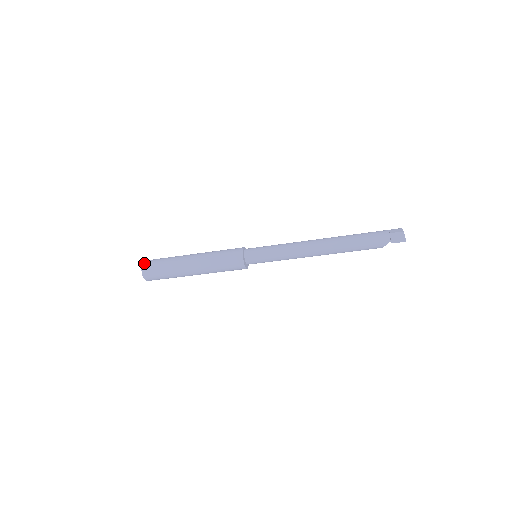
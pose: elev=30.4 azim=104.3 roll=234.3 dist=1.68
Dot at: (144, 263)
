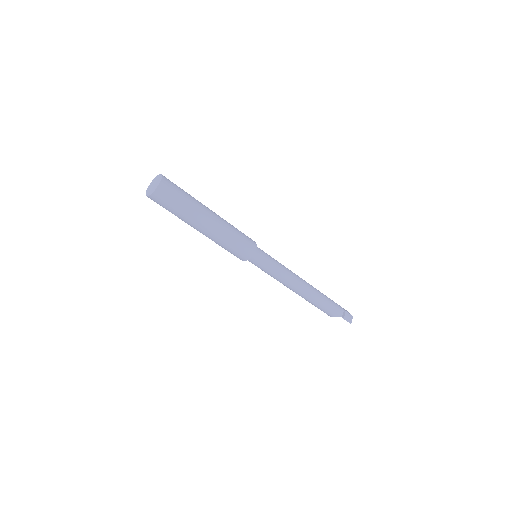
Dot at: (165, 177)
